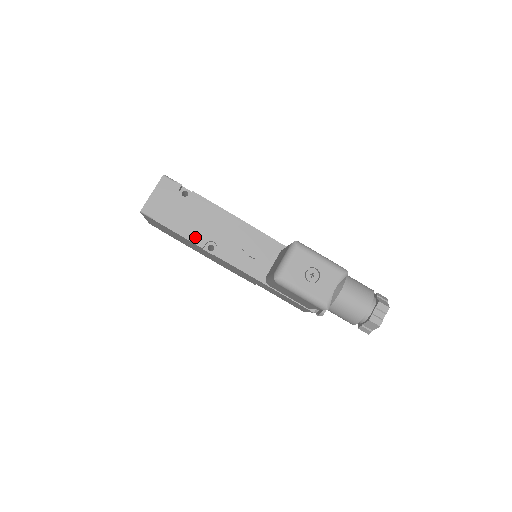
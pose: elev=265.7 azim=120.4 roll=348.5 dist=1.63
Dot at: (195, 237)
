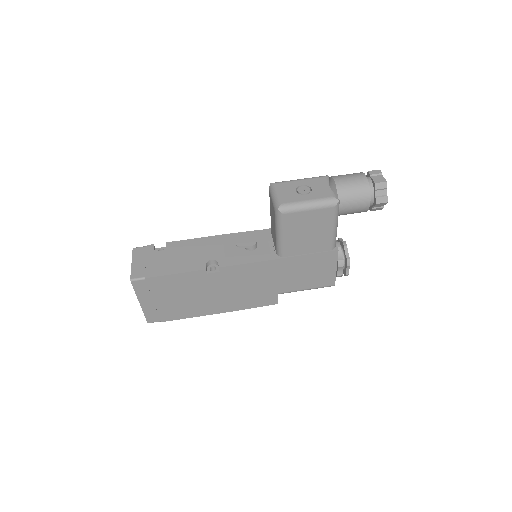
Dot at: (193, 267)
